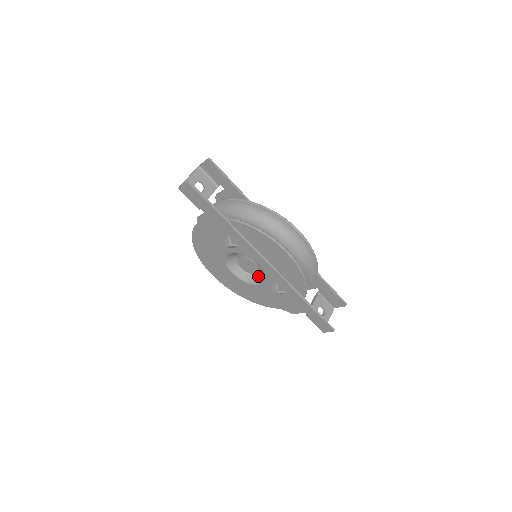
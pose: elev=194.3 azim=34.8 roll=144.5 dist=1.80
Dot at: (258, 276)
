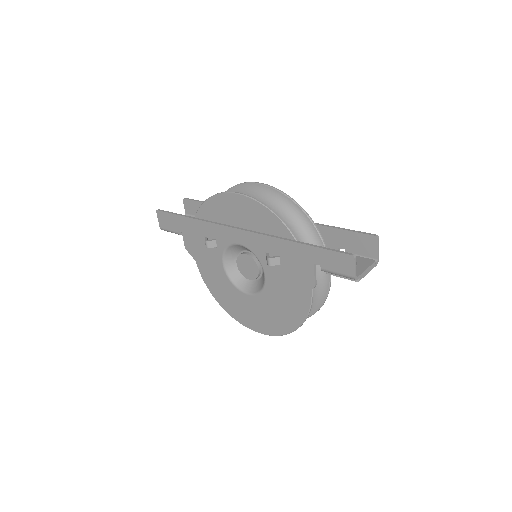
Dot at: occluded
